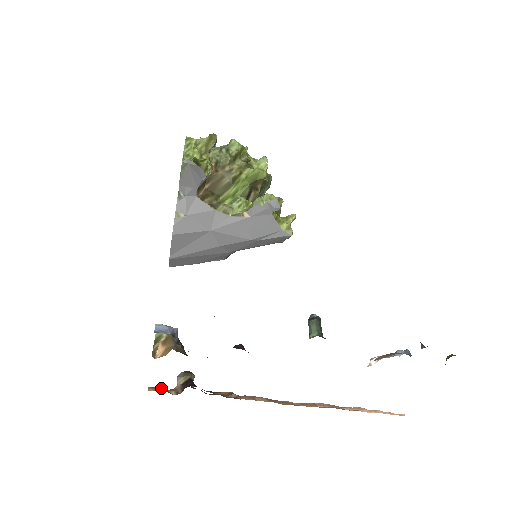
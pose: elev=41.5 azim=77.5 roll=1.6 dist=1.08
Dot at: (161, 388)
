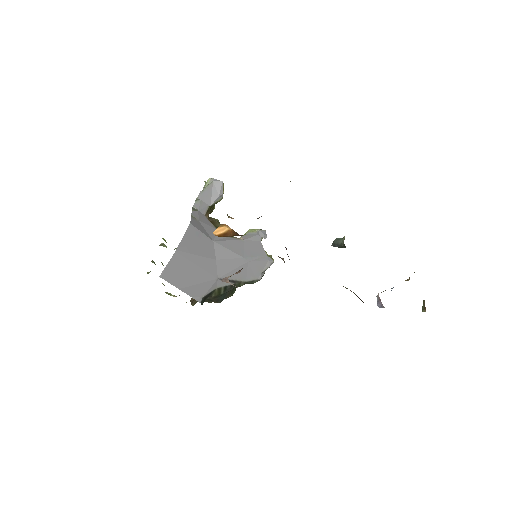
Dot at: occluded
